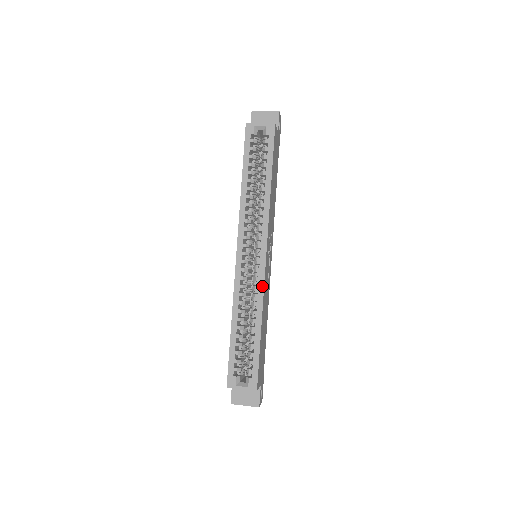
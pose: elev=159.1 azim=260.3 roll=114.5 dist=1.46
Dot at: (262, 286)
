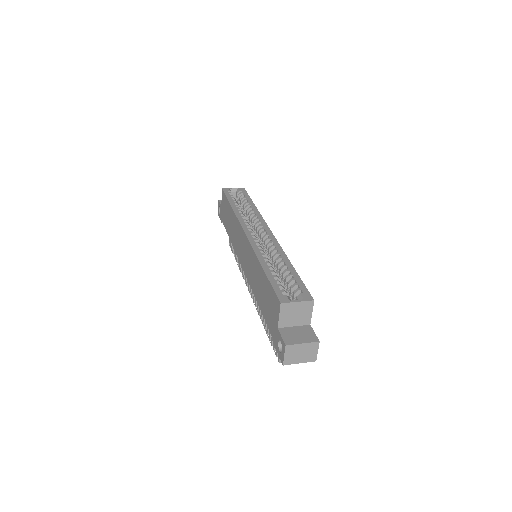
Dot at: (278, 244)
